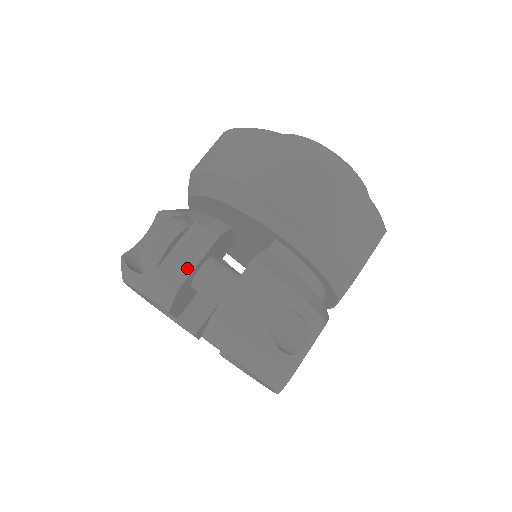
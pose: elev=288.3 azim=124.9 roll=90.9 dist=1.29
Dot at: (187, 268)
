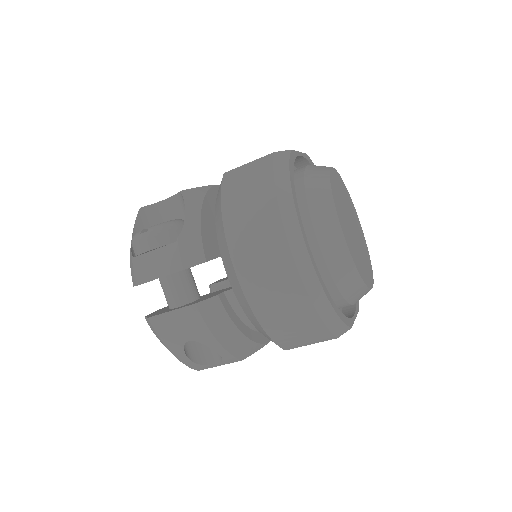
Dot at: (151, 275)
